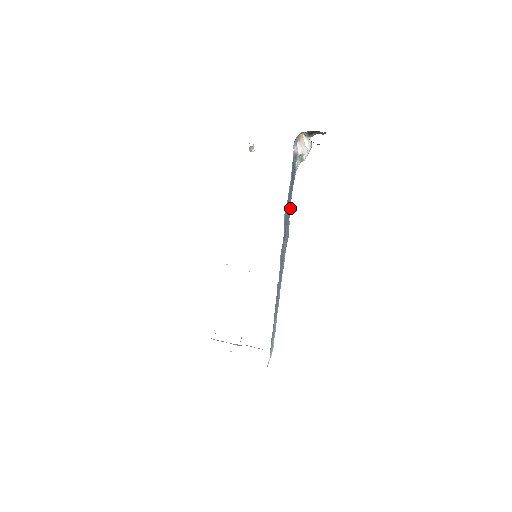
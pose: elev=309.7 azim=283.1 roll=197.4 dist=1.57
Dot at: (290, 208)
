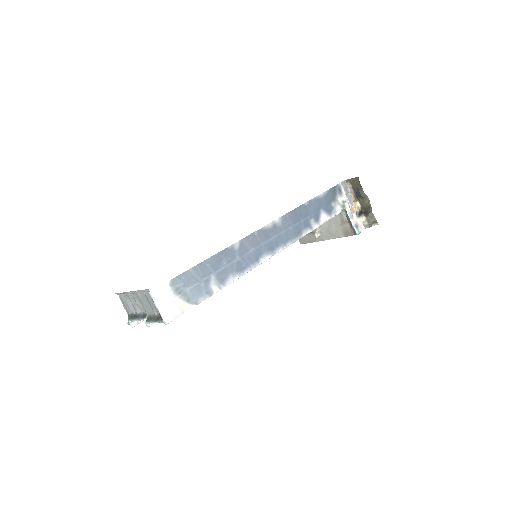
Dot at: (313, 222)
